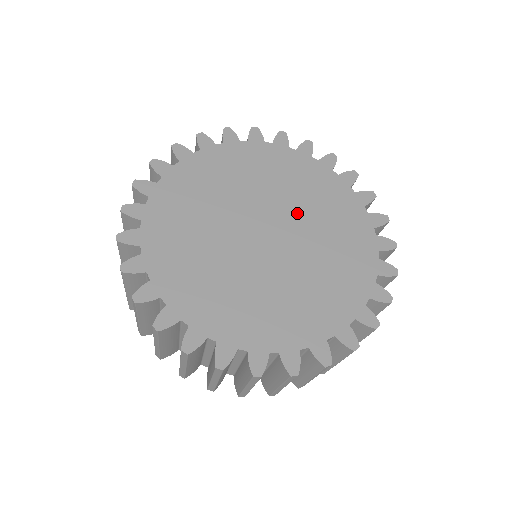
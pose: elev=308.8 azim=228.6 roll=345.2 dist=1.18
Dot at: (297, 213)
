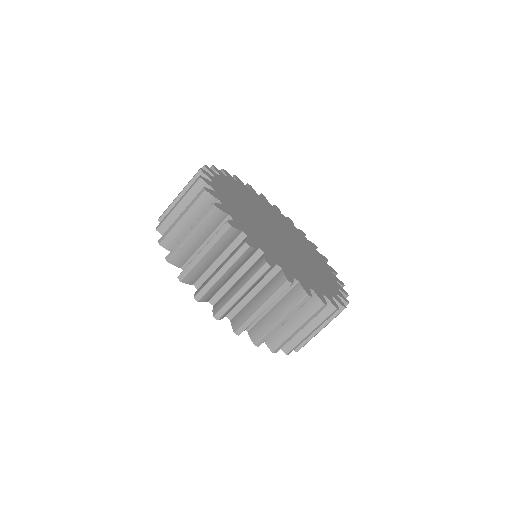
Dot at: (283, 228)
